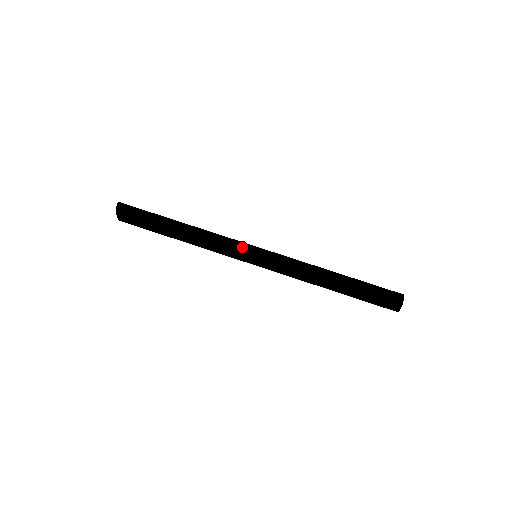
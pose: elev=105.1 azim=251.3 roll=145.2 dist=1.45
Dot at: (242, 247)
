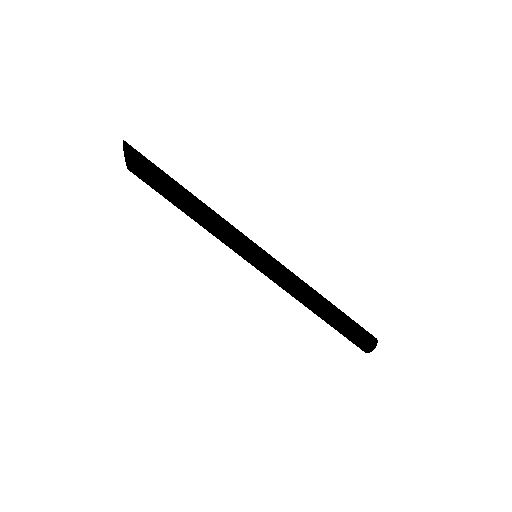
Dot at: (240, 252)
